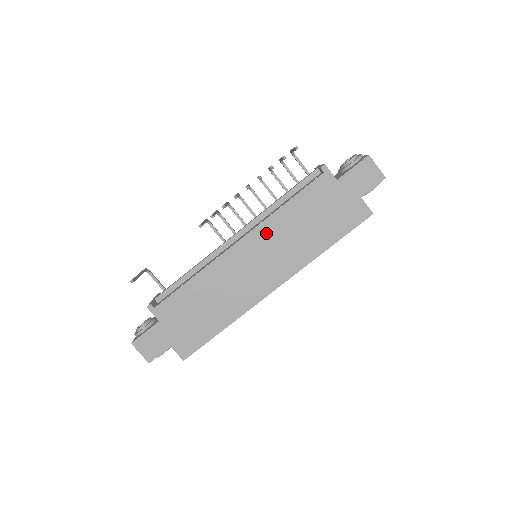
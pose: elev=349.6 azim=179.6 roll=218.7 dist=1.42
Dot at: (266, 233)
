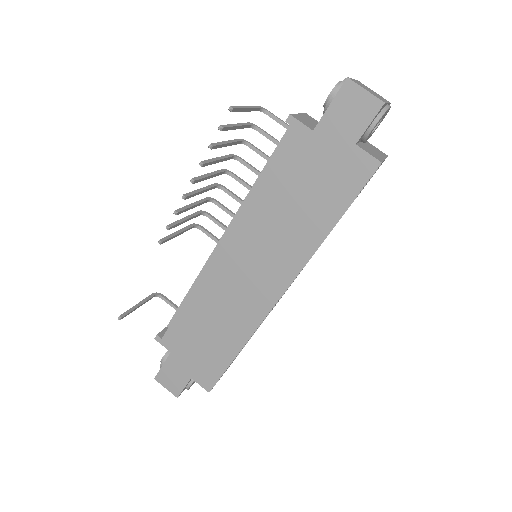
Dot at: (246, 228)
